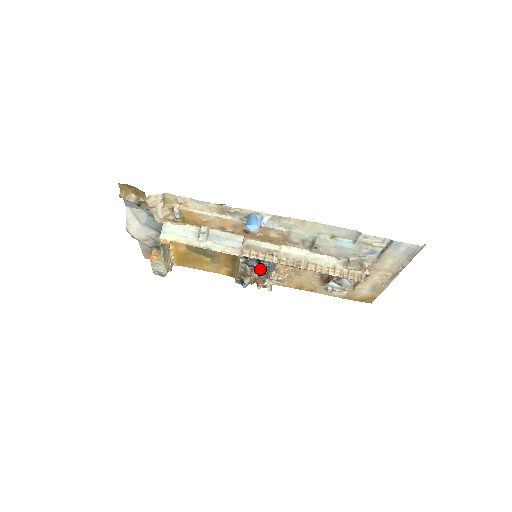
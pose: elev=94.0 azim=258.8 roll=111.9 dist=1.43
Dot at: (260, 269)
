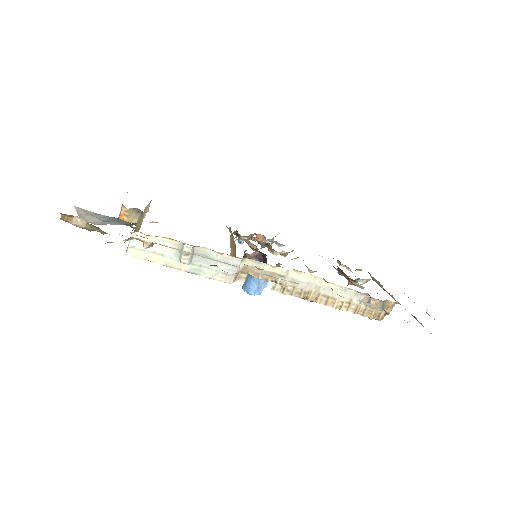
Dot at: occluded
